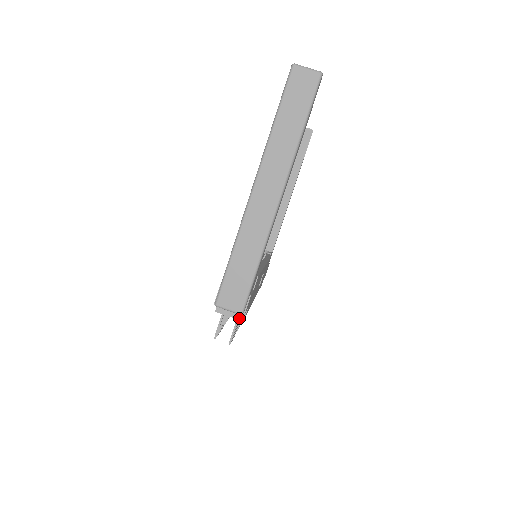
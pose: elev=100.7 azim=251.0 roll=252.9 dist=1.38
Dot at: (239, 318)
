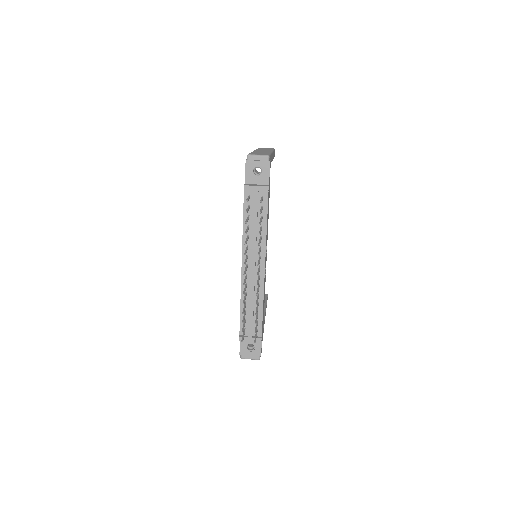
Dot at: (264, 186)
